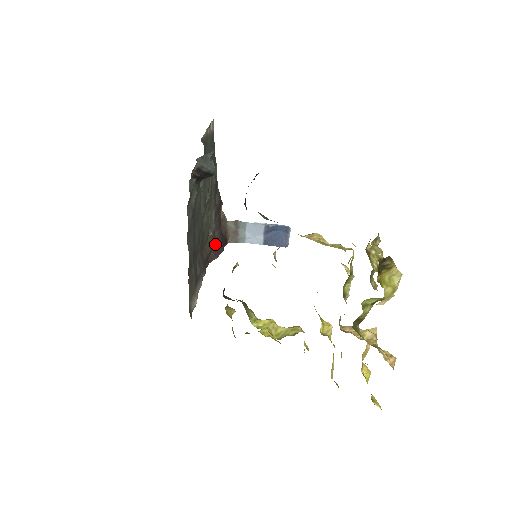
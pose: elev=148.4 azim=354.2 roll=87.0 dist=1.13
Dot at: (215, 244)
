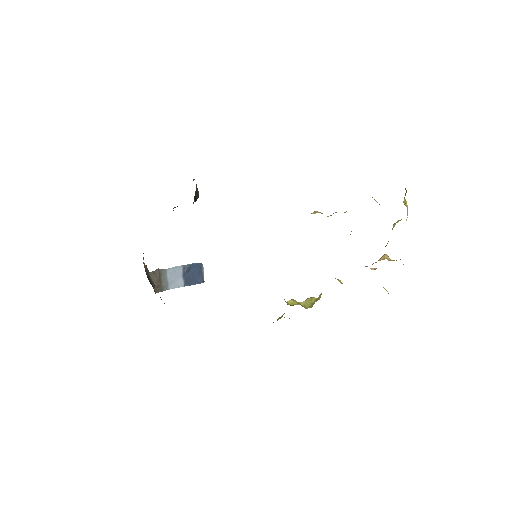
Dot at: occluded
